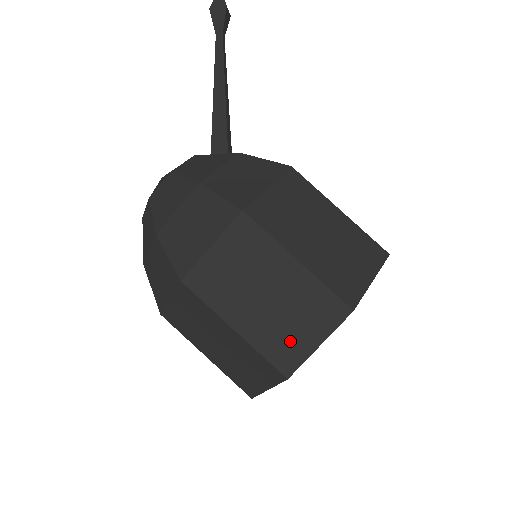
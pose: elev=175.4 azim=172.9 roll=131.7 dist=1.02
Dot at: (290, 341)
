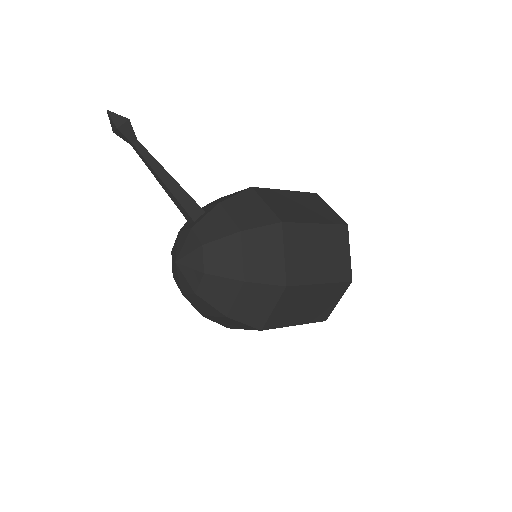
Dot at: (341, 264)
